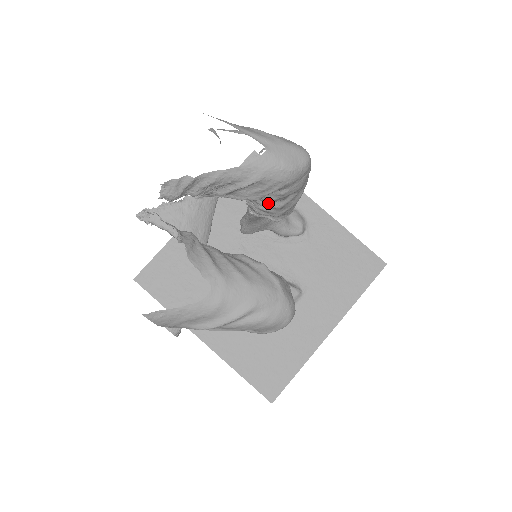
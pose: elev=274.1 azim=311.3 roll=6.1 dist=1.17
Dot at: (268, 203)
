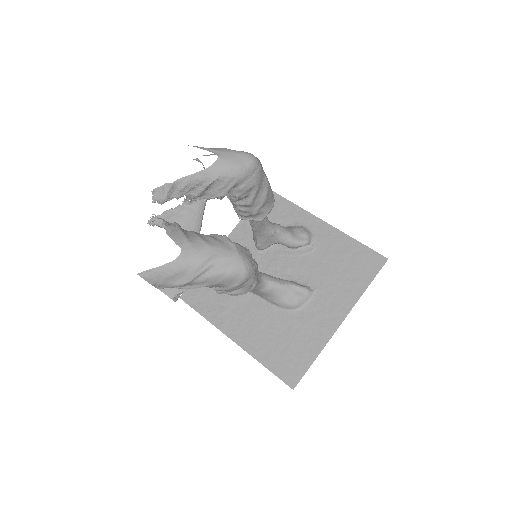
Dot at: (241, 202)
